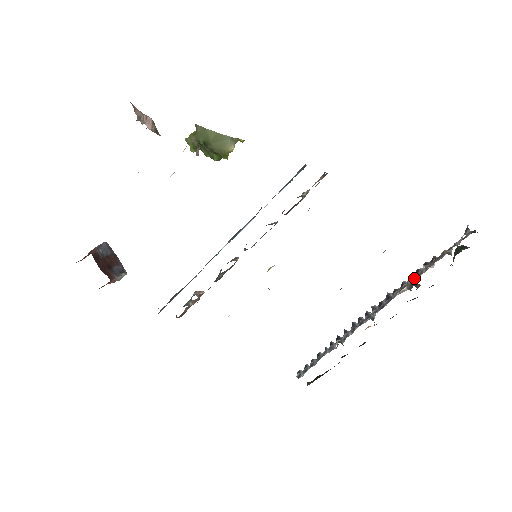
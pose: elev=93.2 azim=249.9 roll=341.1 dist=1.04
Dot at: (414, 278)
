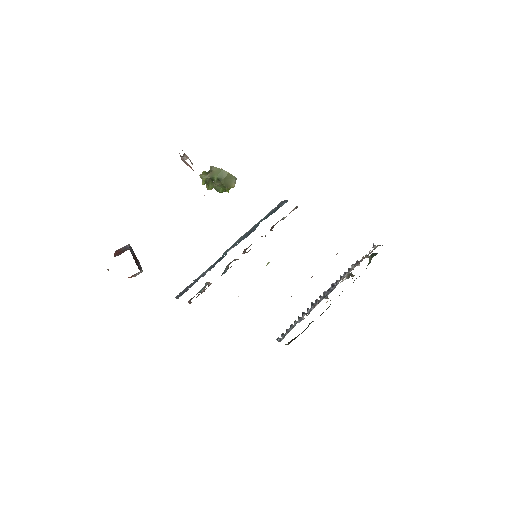
Dot at: (348, 273)
